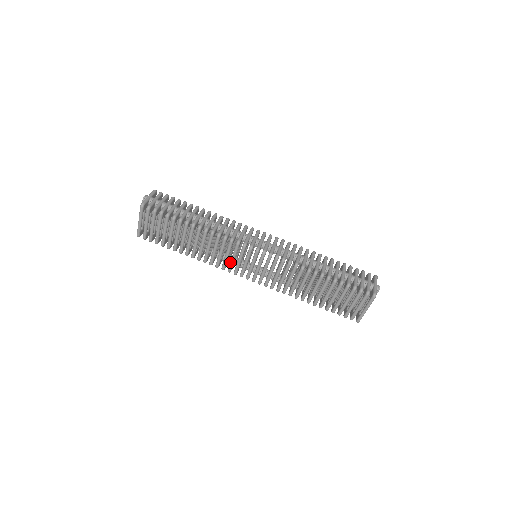
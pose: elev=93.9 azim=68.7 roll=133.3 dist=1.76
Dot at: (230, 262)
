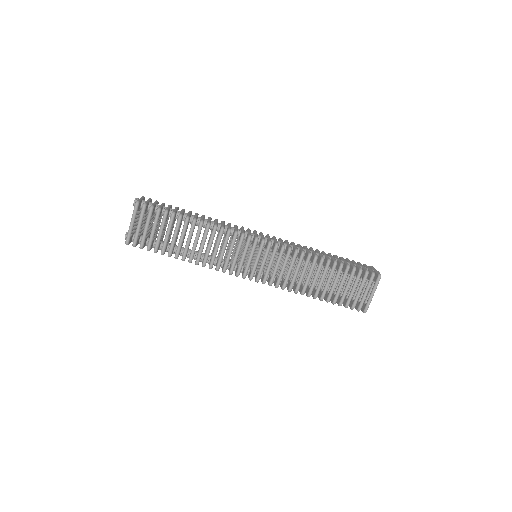
Dot at: (233, 260)
